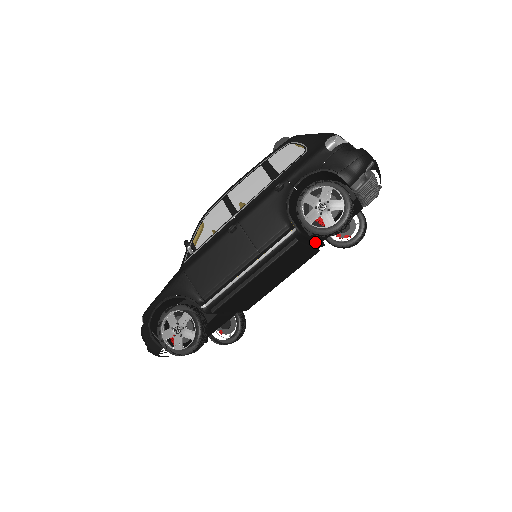
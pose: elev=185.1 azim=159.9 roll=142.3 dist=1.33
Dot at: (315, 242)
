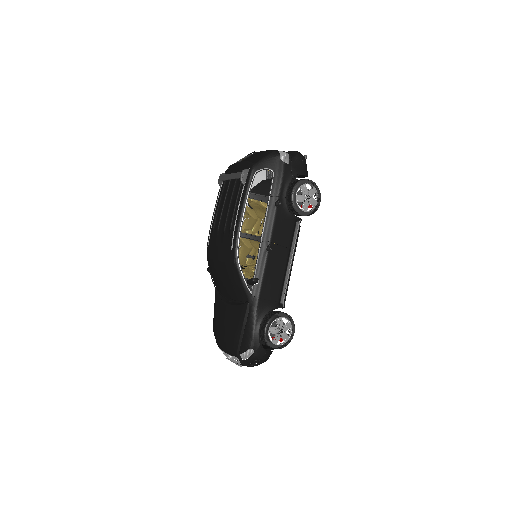
Dot at: occluded
